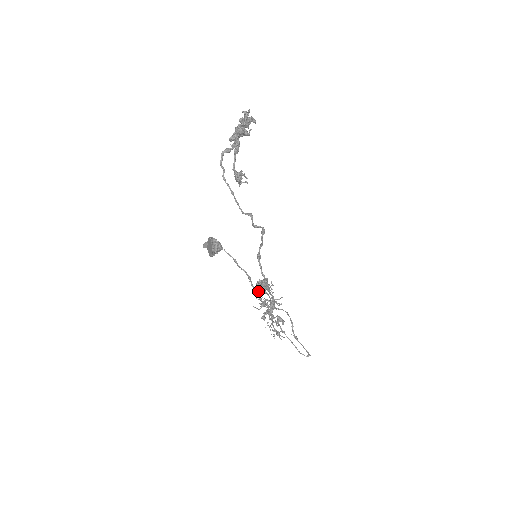
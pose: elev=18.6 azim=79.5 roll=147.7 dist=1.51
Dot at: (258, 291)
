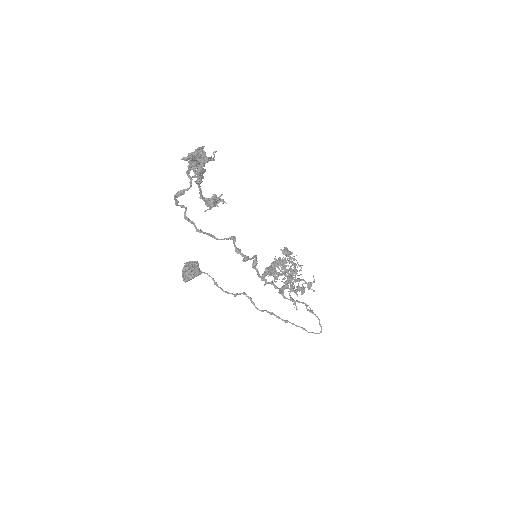
Dot at: occluded
